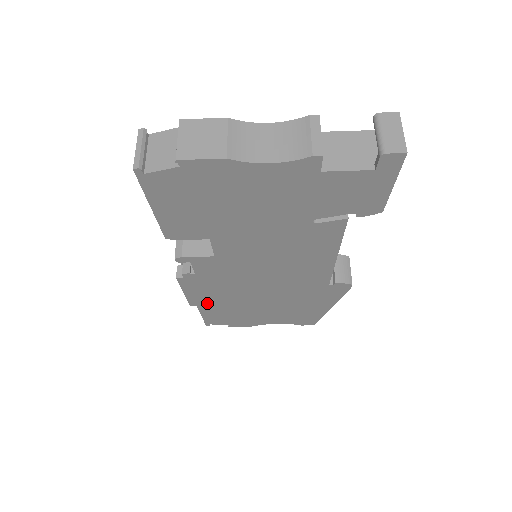
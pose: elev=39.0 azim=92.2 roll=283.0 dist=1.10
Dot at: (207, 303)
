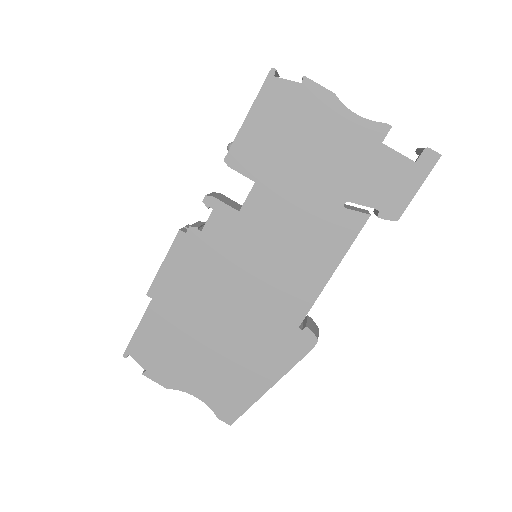
Dot at: (165, 300)
